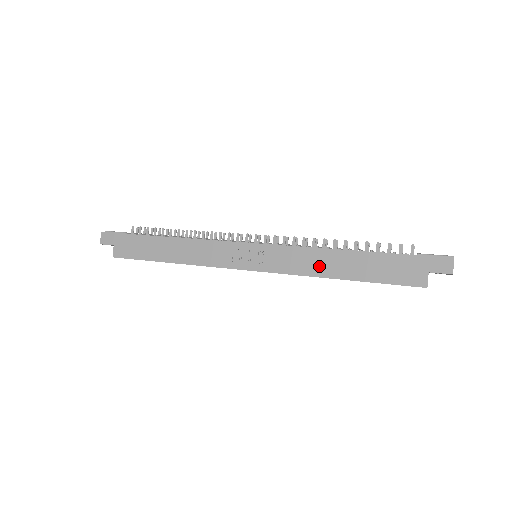
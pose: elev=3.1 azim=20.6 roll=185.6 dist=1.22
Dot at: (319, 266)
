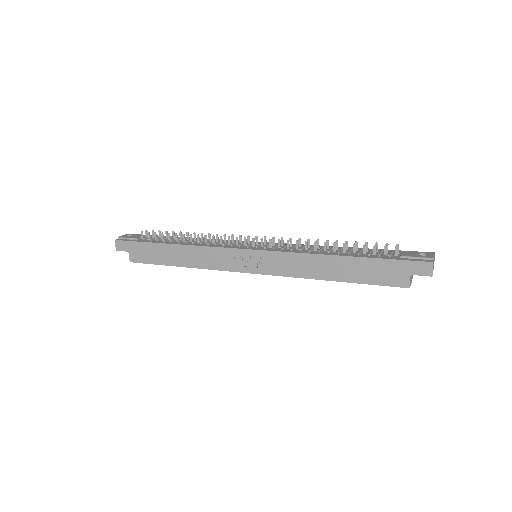
Dot at: (312, 270)
